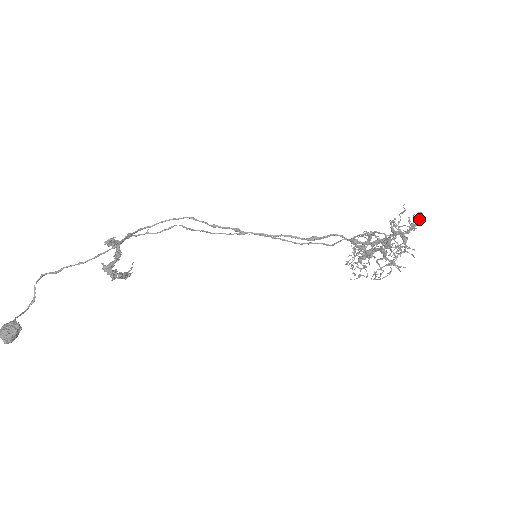
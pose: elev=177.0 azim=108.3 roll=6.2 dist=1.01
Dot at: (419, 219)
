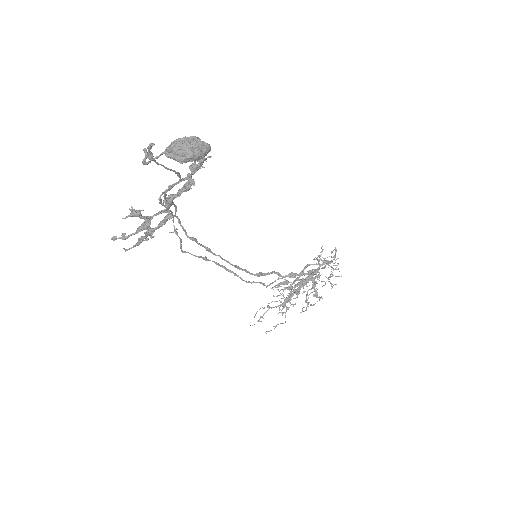
Dot at: occluded
